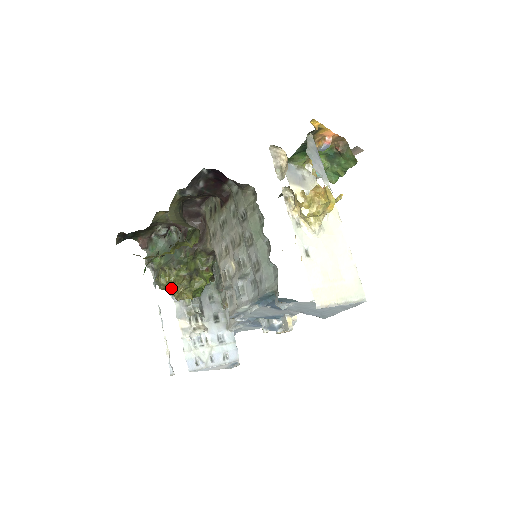
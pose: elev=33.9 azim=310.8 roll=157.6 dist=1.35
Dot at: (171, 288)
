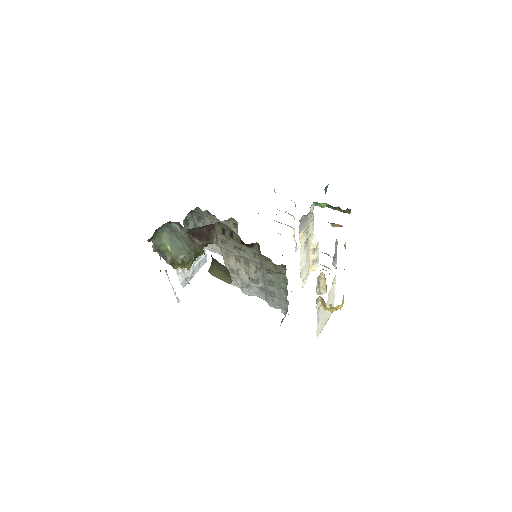
Dot at: occluded
